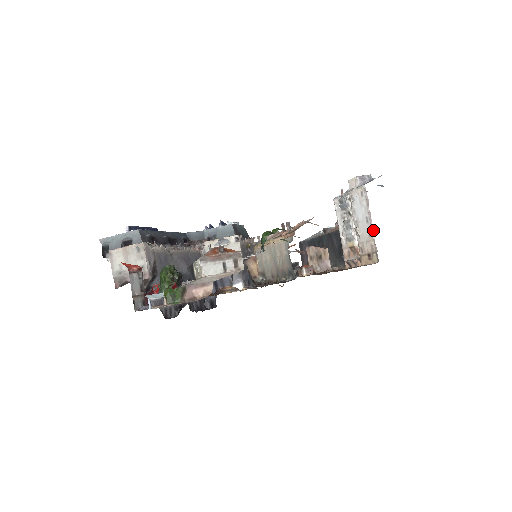
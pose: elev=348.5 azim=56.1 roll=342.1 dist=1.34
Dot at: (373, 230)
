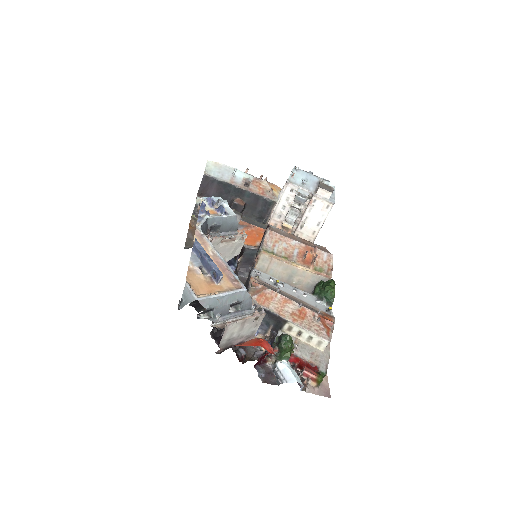
Dot at: occluded
